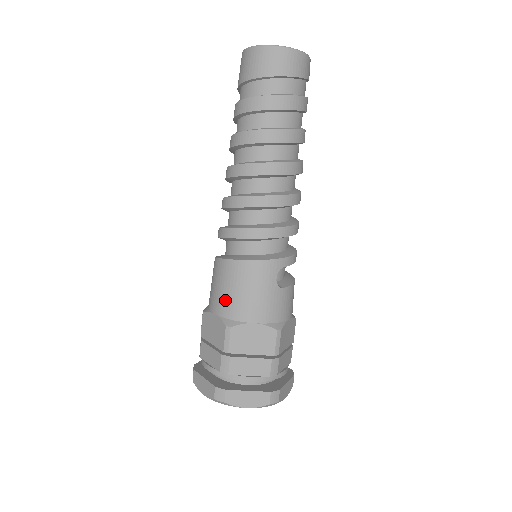
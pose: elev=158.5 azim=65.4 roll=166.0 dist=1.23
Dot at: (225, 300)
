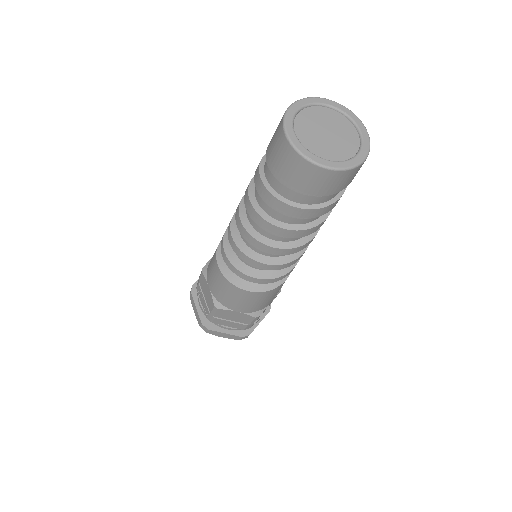
Dot at: (253, 307)
